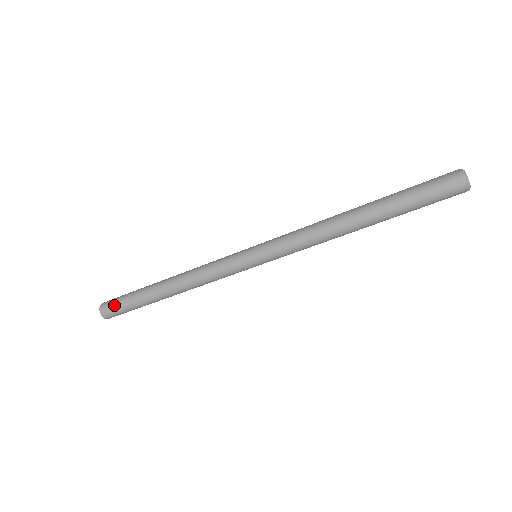
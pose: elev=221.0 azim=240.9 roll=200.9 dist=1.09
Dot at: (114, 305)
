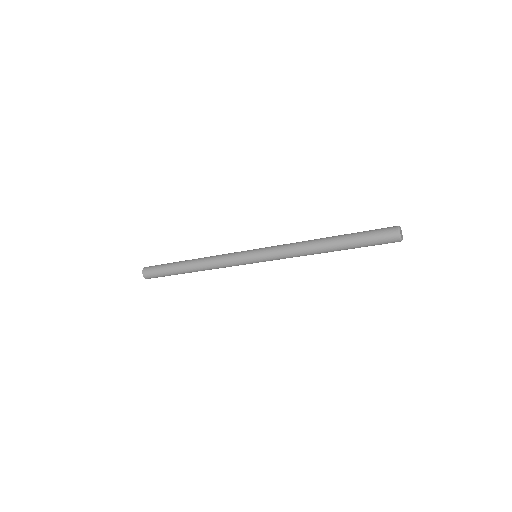
Dot at: (153, 269)
